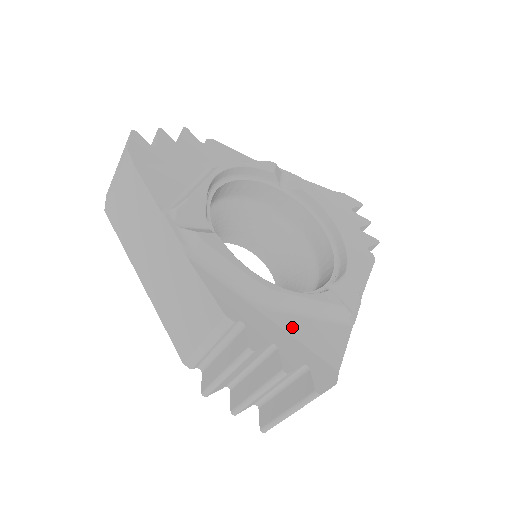
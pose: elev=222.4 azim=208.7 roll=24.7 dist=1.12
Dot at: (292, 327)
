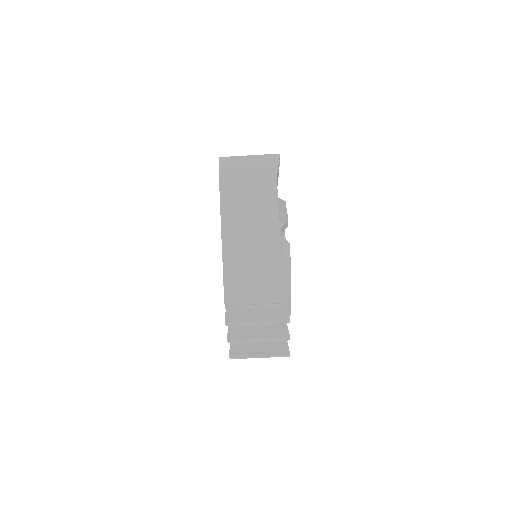
Dot at: occluded
